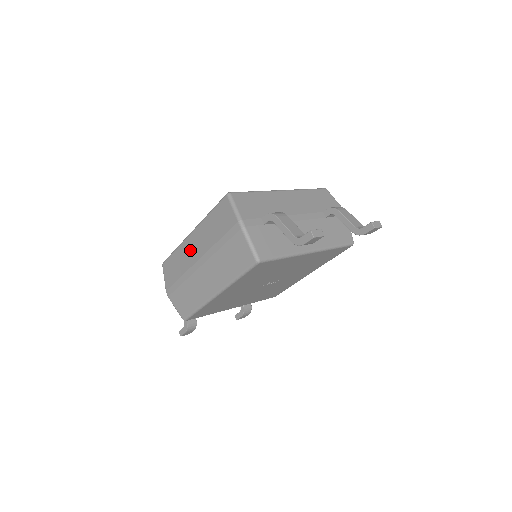
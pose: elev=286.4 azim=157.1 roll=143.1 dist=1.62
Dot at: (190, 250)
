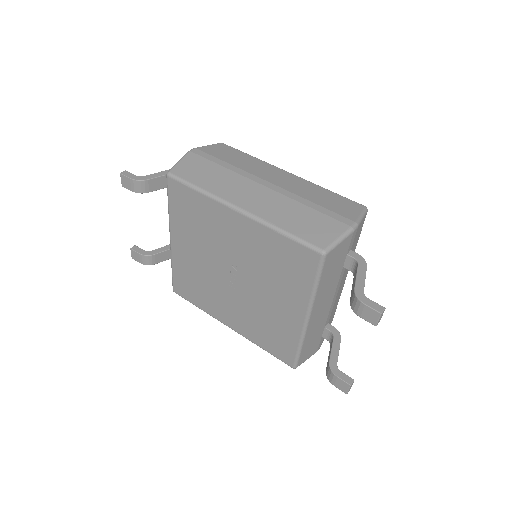
Dot at: (271, 172)
